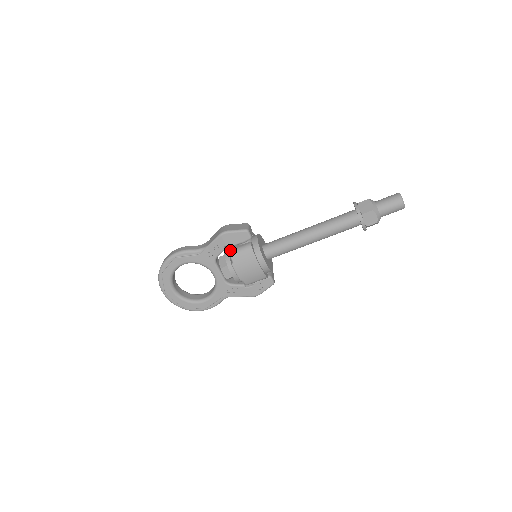
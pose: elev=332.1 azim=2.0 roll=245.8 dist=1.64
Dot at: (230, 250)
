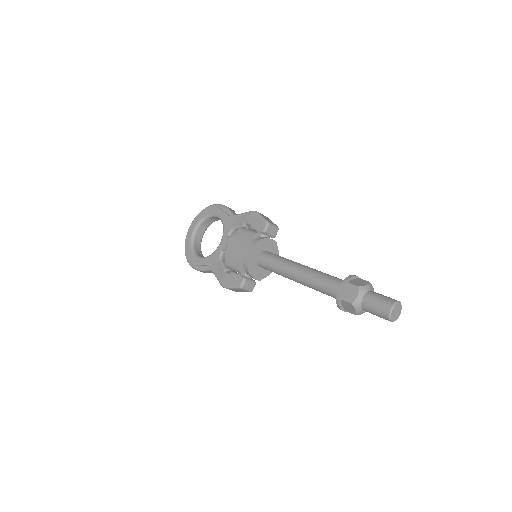
Dot at: occluded
